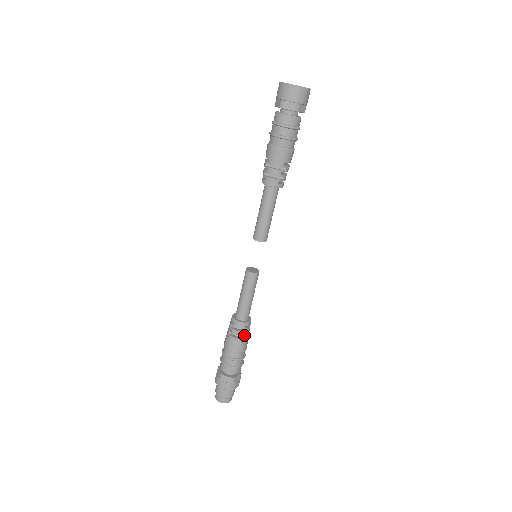
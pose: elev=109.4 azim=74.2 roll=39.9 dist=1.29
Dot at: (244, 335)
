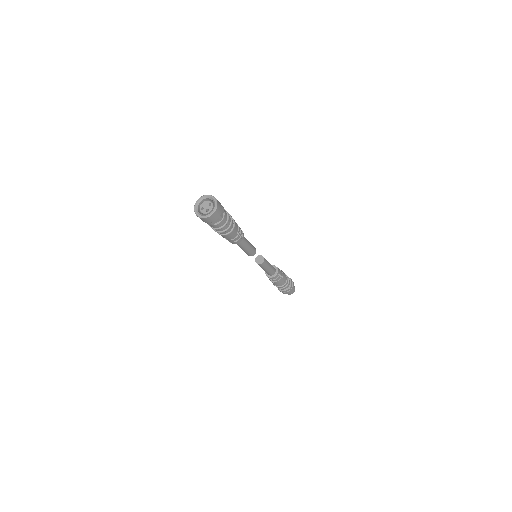
Dot at: (280, 276)
